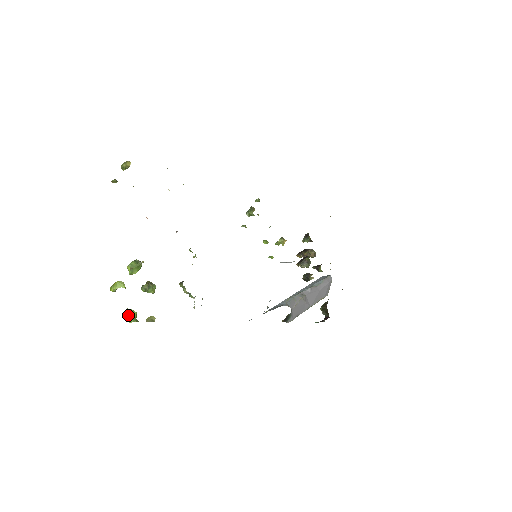
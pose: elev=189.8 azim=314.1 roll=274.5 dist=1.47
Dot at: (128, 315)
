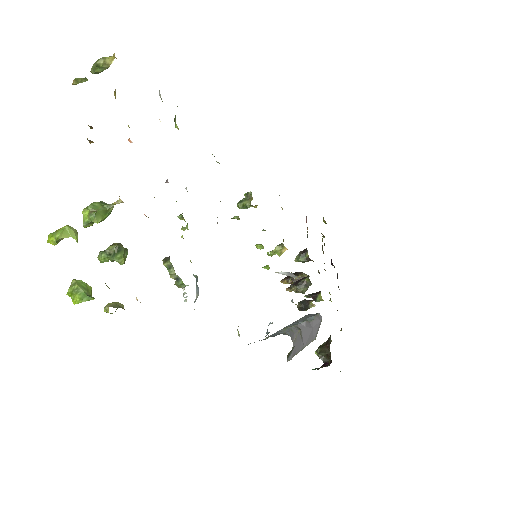
Dot at: (76, 289)
